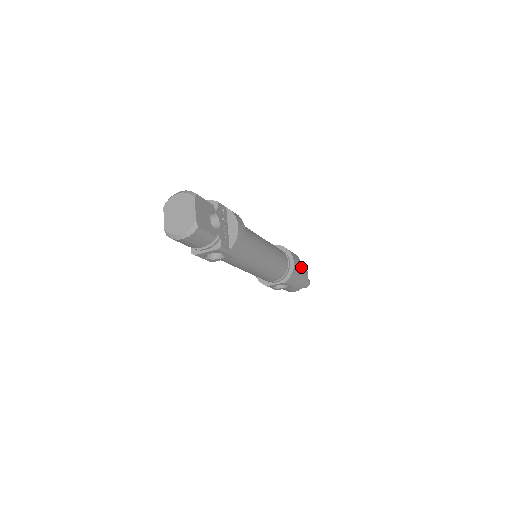
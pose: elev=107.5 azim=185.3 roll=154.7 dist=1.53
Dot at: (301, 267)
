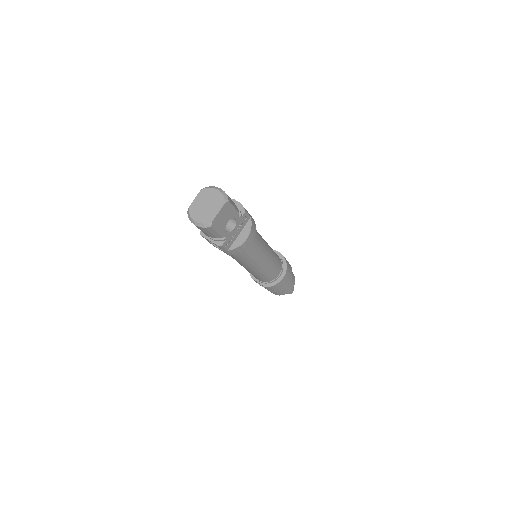
Dot at: (288, 283)
